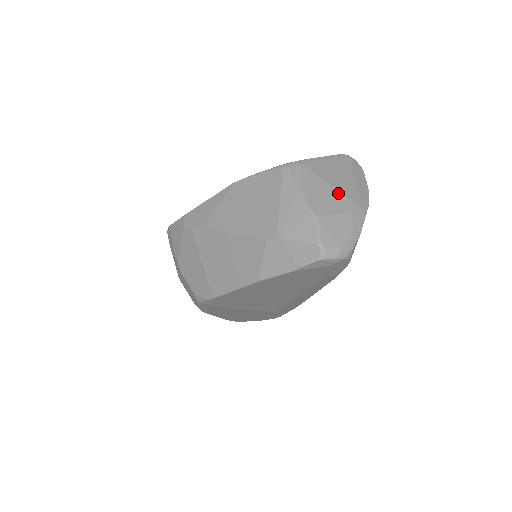
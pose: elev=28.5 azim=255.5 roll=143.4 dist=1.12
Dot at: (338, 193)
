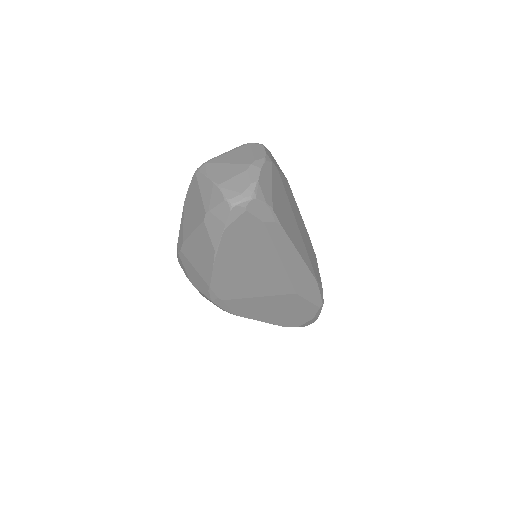
Dot at: (235, 165)
